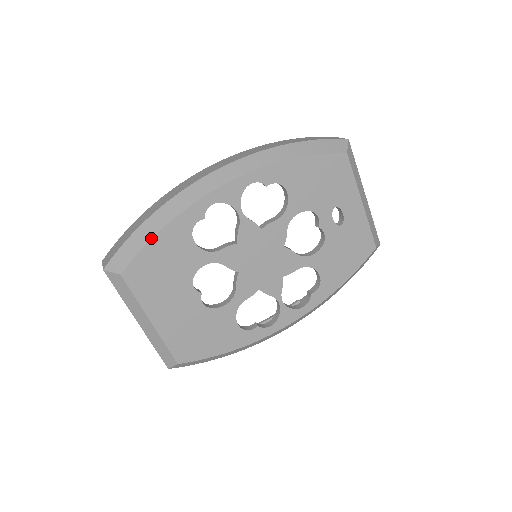
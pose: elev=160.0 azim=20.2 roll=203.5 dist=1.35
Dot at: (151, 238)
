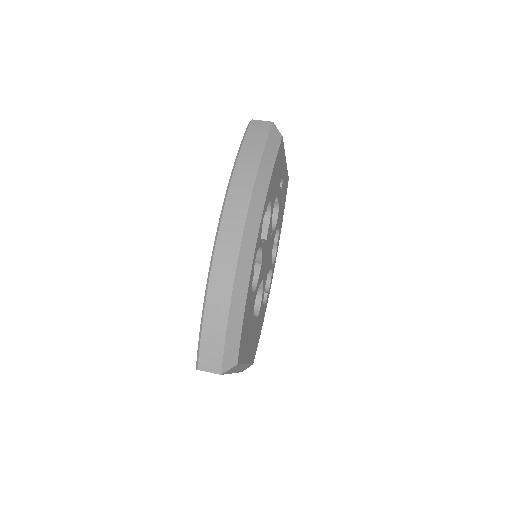
Dot at: (242, 323)
